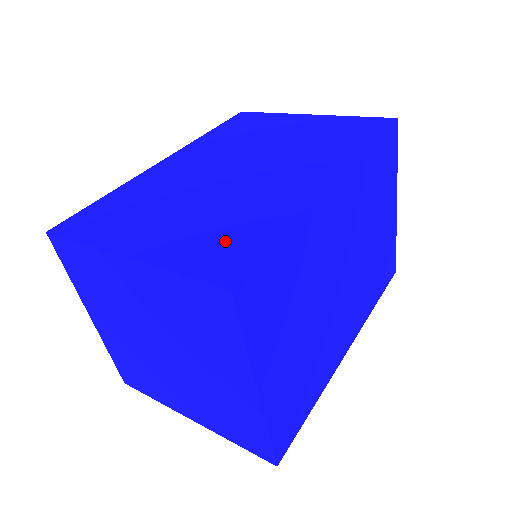
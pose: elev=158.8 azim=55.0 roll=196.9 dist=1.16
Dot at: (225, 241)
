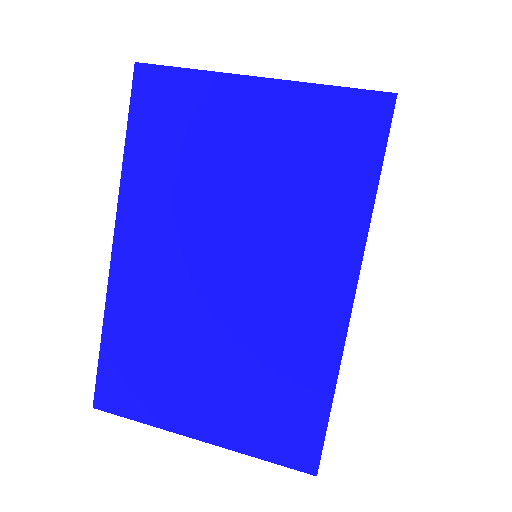
Dot at: (280, 413)
